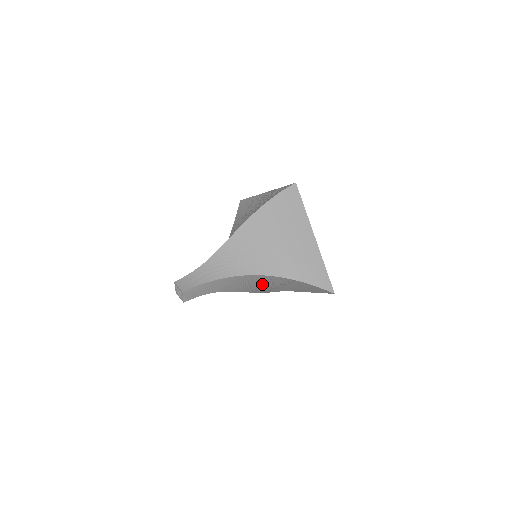
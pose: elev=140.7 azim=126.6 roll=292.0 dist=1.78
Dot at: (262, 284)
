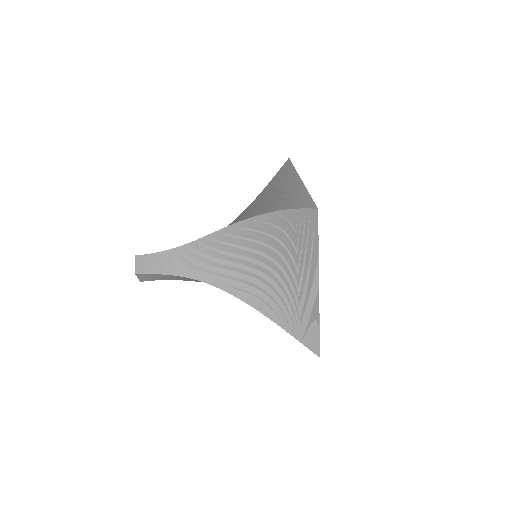
Dot at: occluded
